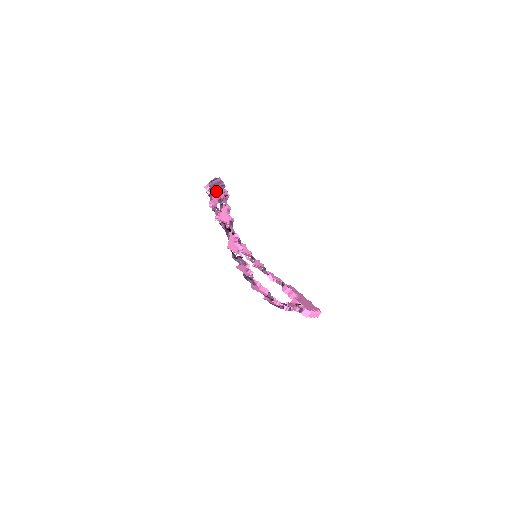
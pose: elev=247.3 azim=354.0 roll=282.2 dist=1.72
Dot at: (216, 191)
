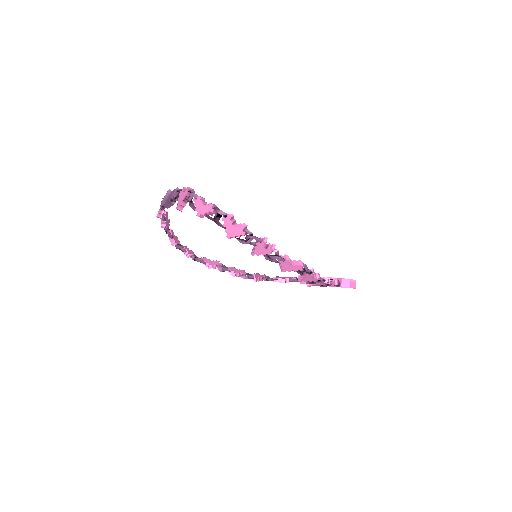
Dot at: (175, 199)
